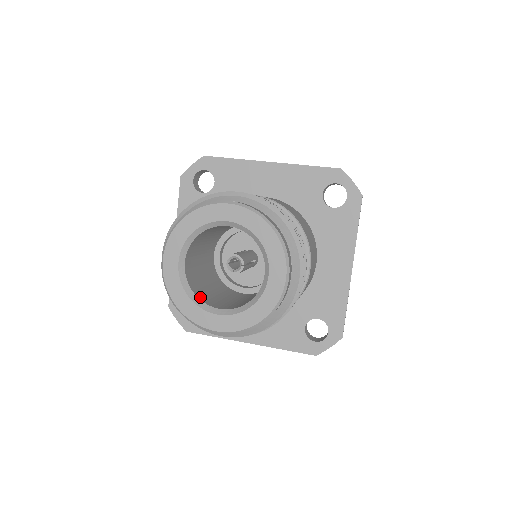
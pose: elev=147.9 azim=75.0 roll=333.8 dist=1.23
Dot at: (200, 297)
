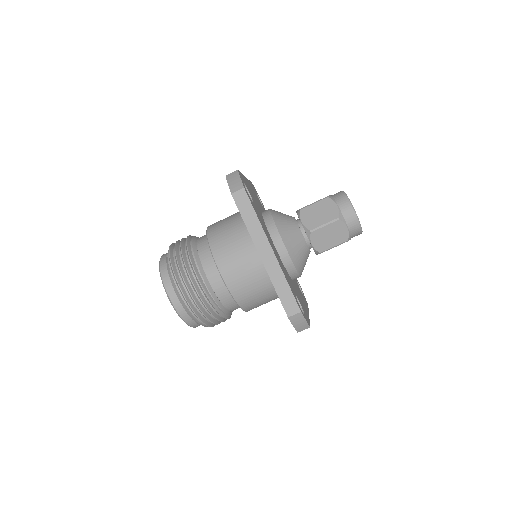
Dot at: occluded
